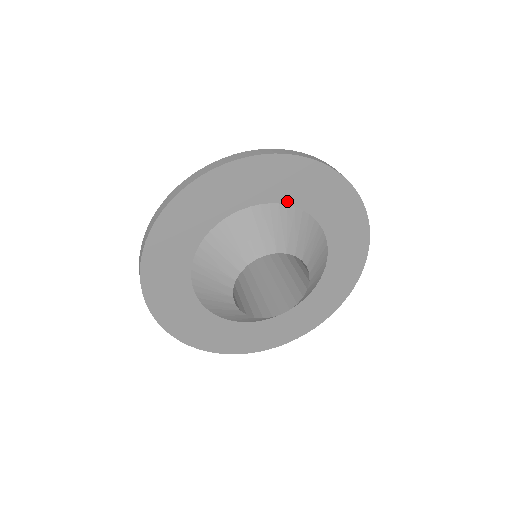
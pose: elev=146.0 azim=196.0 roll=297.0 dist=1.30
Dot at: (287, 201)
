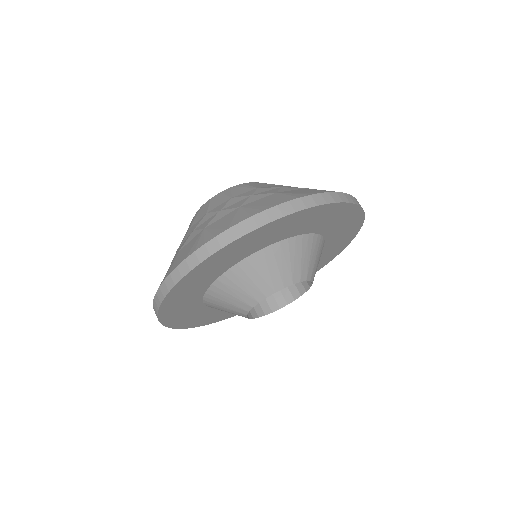
Dot at: (303, 232)
